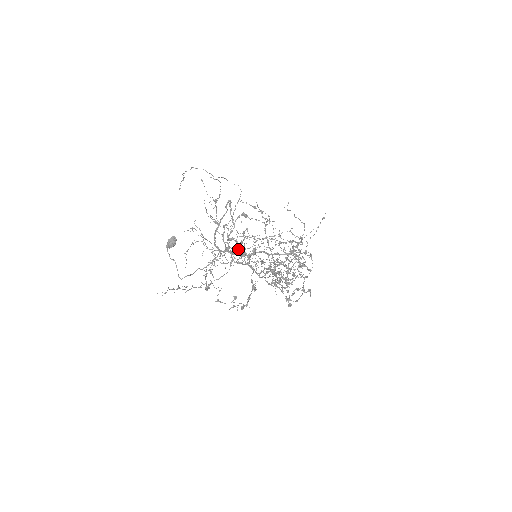
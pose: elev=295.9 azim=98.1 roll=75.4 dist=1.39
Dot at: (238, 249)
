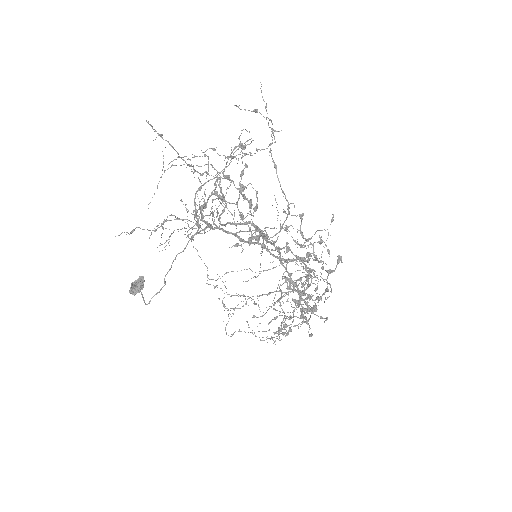
Dot at: (234, 214)
